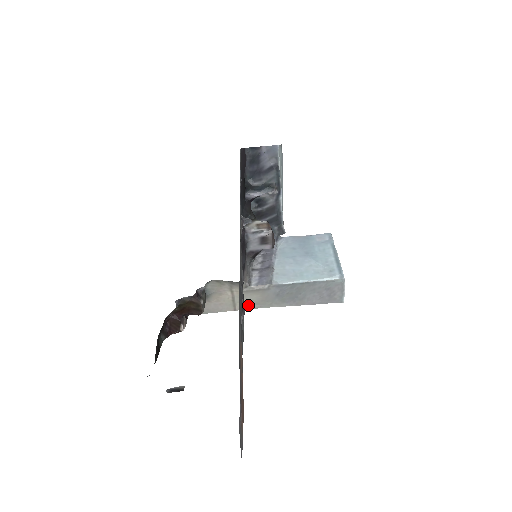
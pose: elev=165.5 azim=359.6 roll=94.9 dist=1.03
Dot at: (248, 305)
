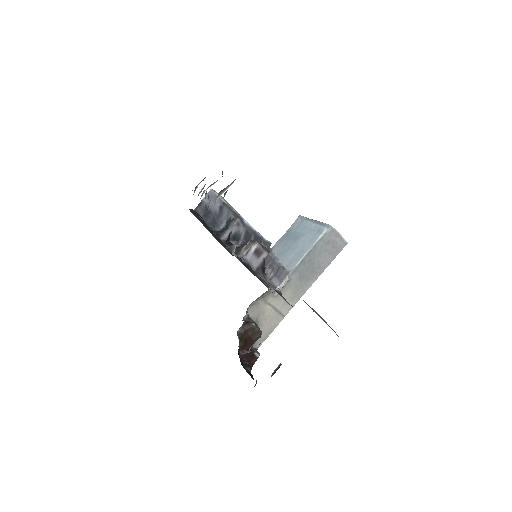
Dot at: (289, 305)
